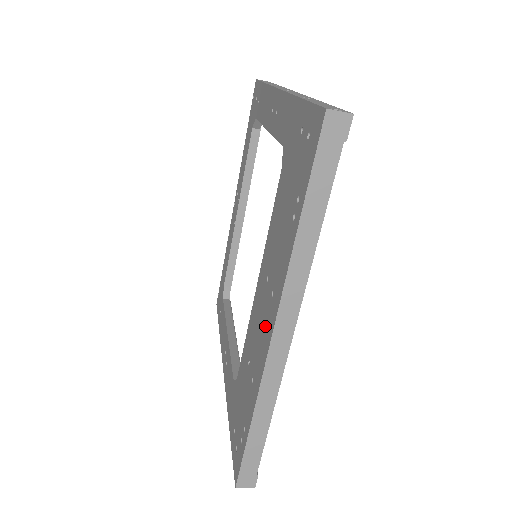
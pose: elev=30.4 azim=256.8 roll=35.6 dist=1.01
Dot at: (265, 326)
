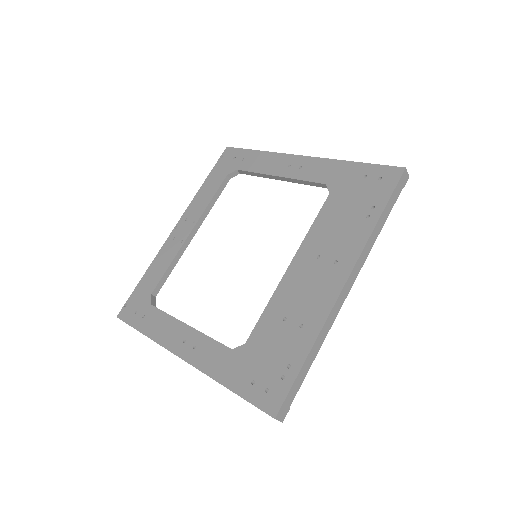
Dot at: (325, 283)
